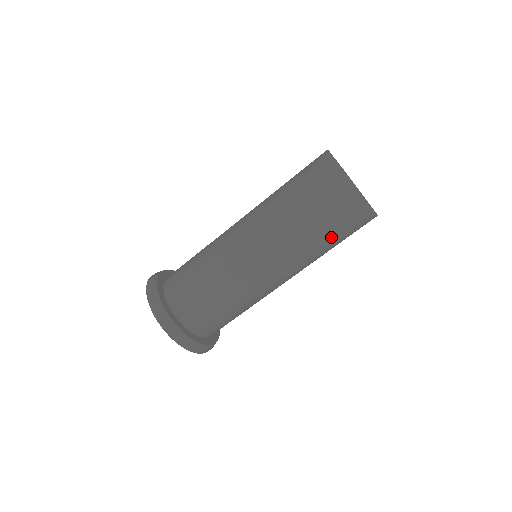
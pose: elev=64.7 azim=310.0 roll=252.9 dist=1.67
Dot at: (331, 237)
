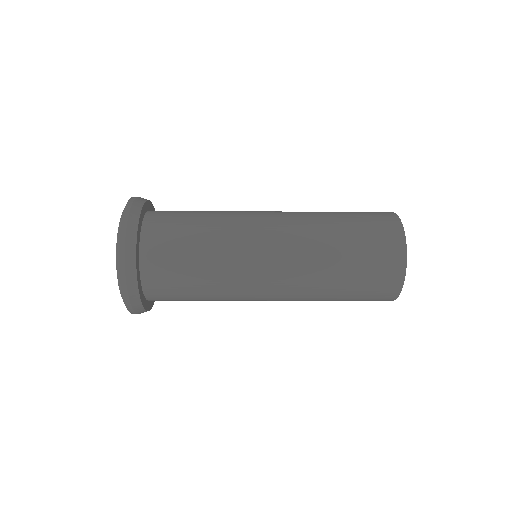
Dot at: occluded
